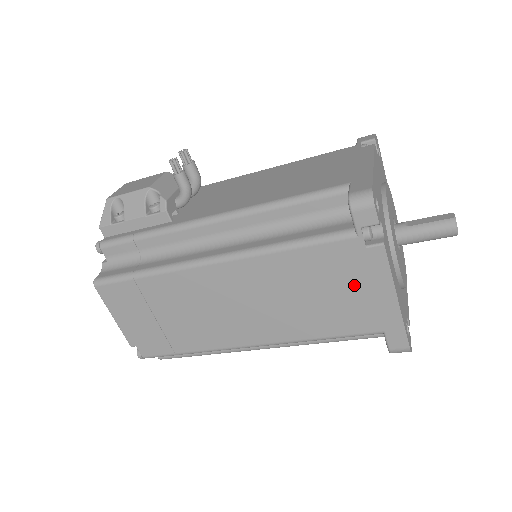
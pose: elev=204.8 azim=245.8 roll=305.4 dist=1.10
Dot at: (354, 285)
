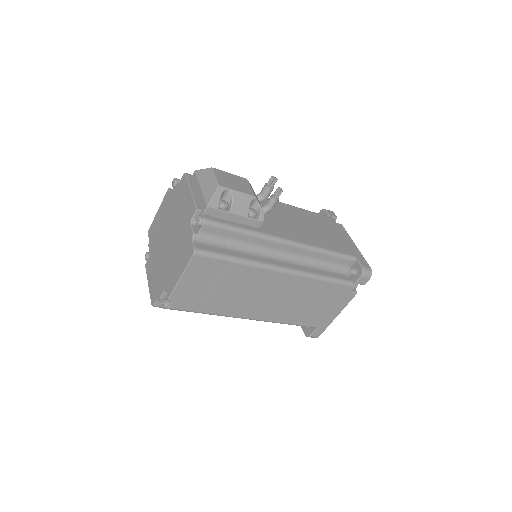
Dot at: (330, 305)
